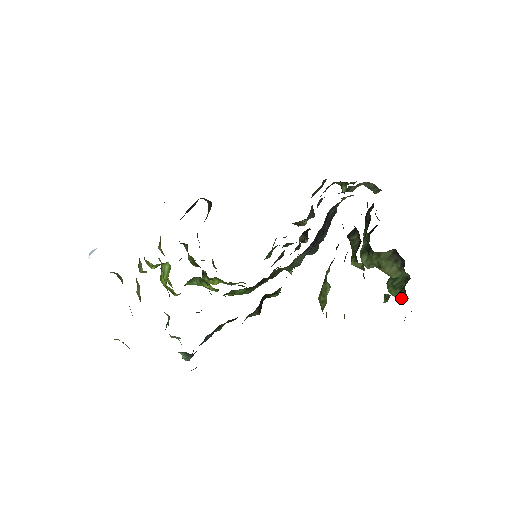
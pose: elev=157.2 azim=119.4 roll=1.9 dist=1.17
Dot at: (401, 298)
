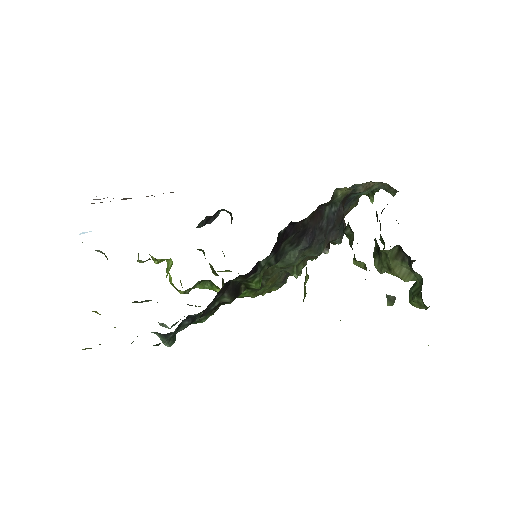
Dot at: (422, 308)
